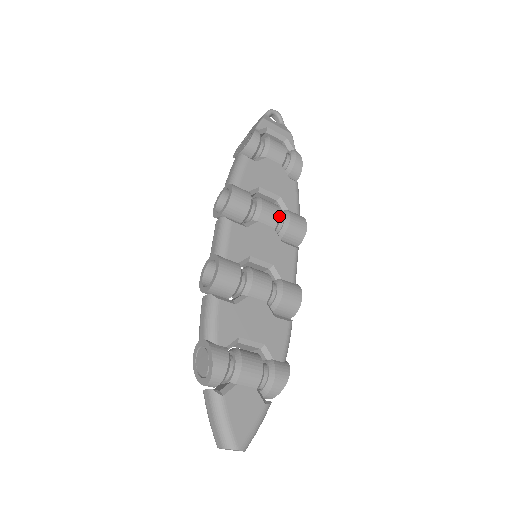
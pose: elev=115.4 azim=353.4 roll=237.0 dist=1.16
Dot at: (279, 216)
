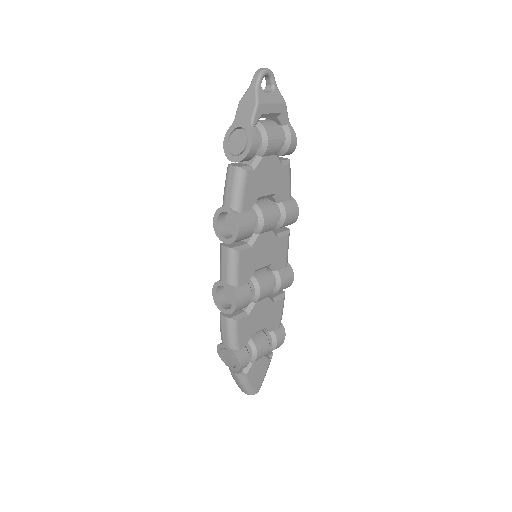
Dot at: (277, 221)
